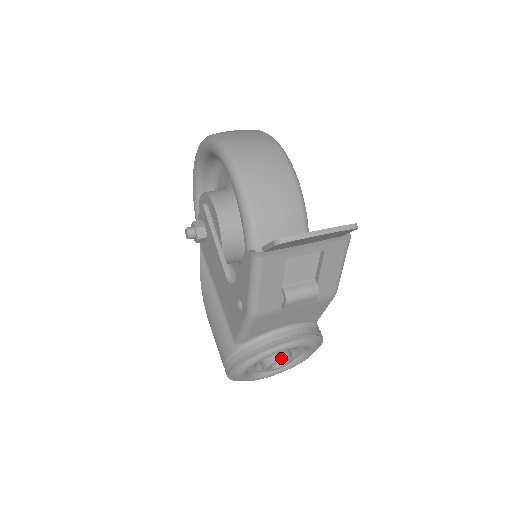
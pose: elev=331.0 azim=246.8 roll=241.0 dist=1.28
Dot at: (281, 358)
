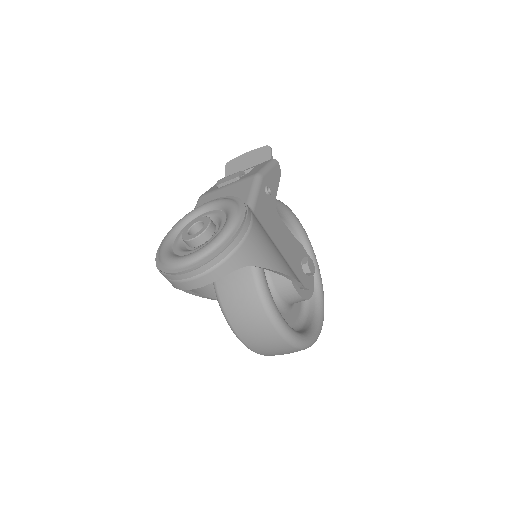
Dot at: (200, 218)
